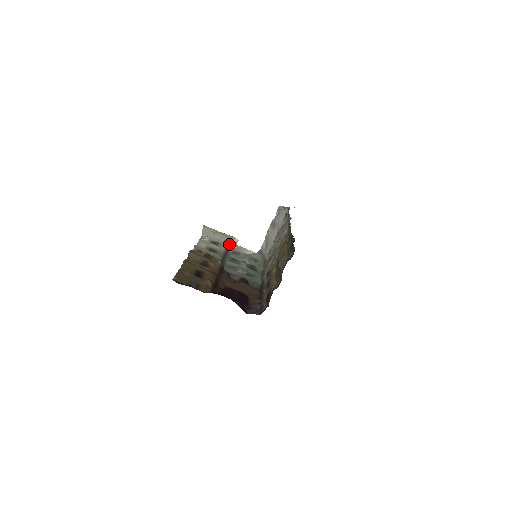
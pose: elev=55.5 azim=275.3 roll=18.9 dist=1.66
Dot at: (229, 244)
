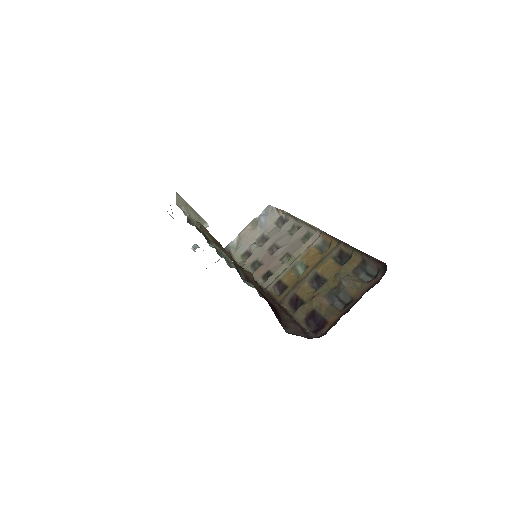
Dot at: occluded
